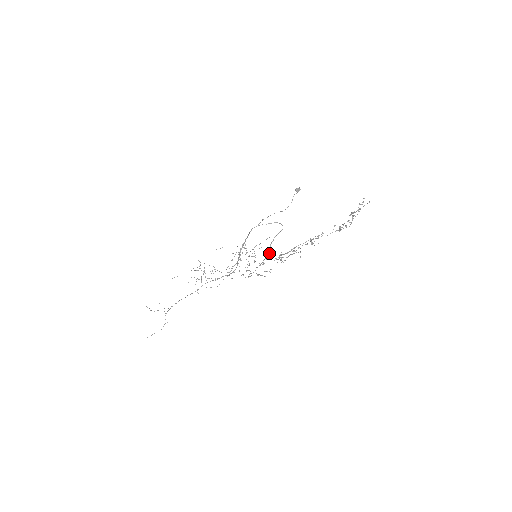
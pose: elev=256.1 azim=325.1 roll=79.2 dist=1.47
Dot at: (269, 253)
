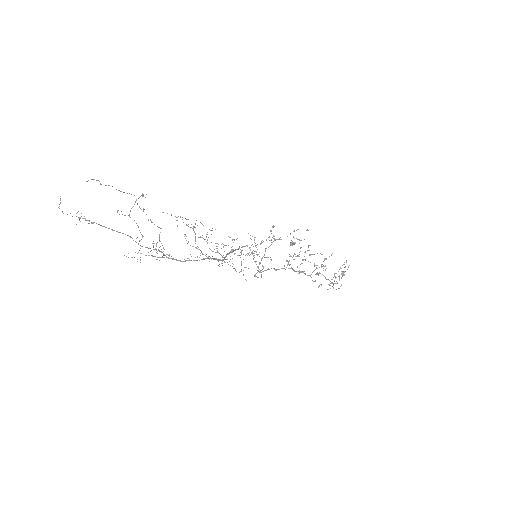
Dot at: occluded
